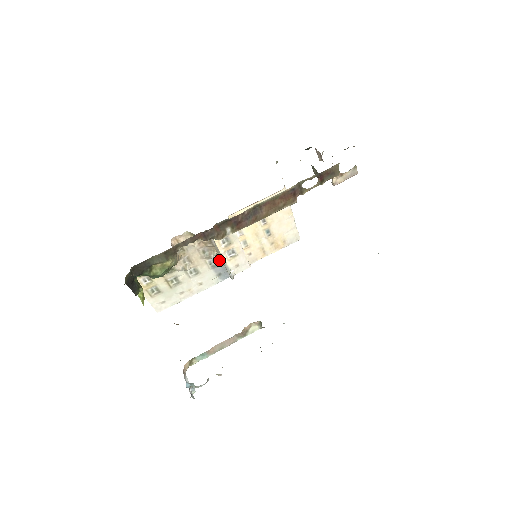
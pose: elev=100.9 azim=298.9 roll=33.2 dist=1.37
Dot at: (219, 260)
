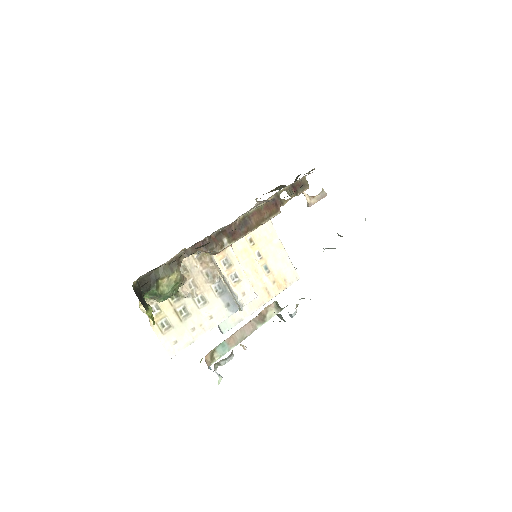
Dot at: (224, 286)
